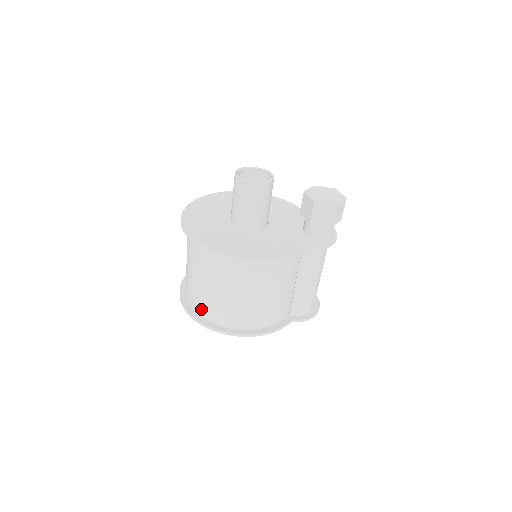
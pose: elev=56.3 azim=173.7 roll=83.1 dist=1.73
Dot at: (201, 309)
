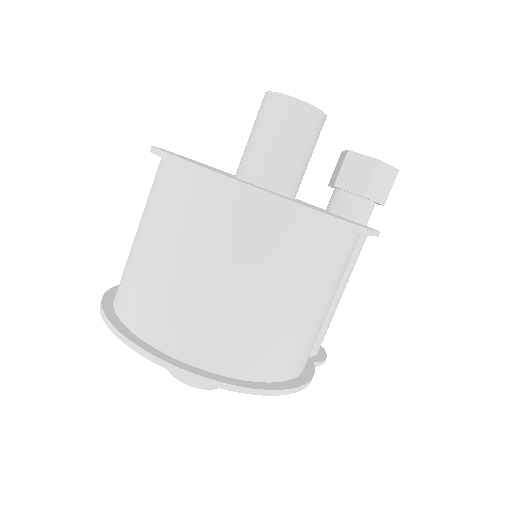
Dot at: (200, 349)
